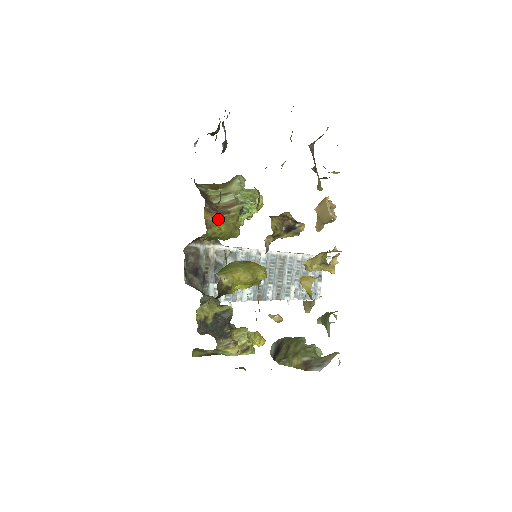
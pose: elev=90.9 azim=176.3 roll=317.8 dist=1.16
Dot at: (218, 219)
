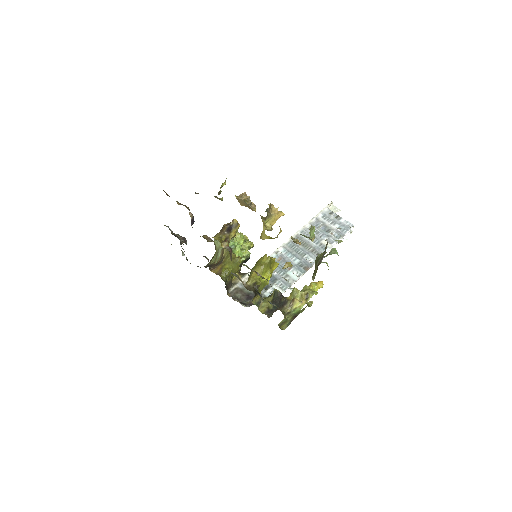
Dot at: (221, 266)
